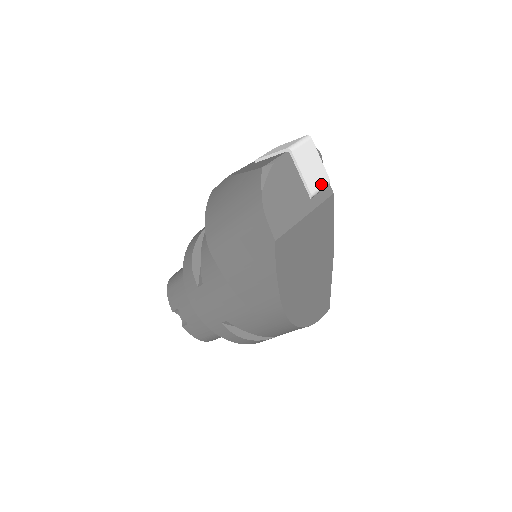
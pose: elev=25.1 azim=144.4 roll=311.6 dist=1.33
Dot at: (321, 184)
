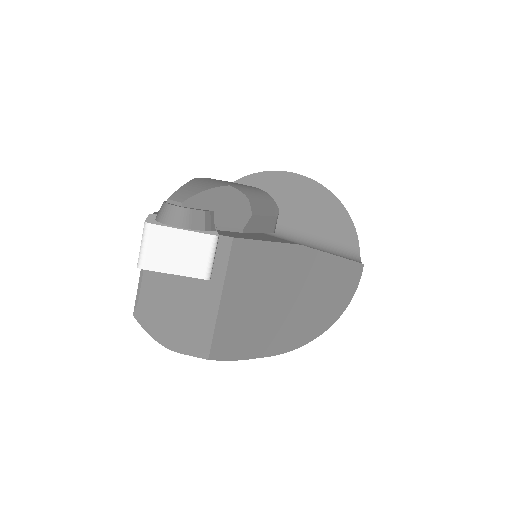
Dot at: (207, 254)
